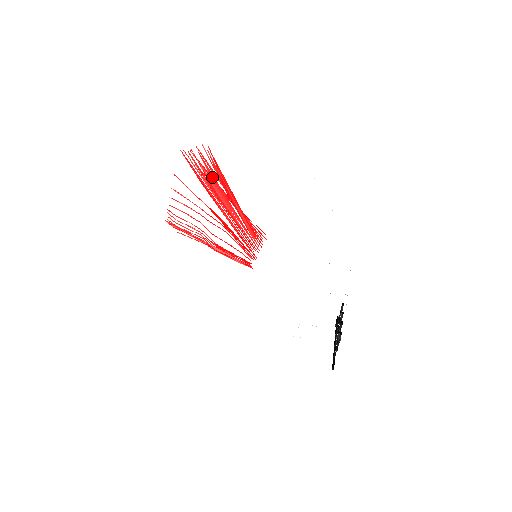
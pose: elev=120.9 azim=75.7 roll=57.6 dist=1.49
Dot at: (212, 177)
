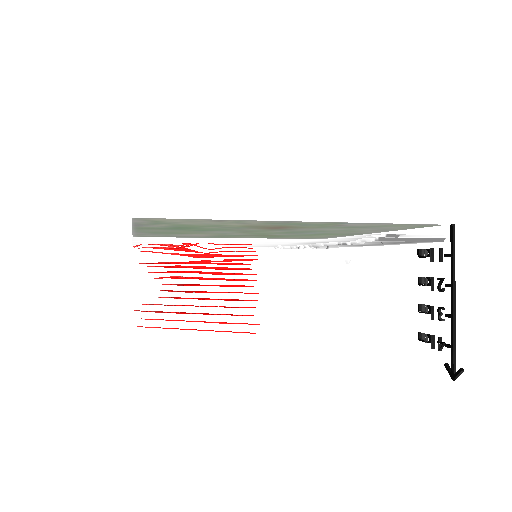
Dot at: (174, 277)
